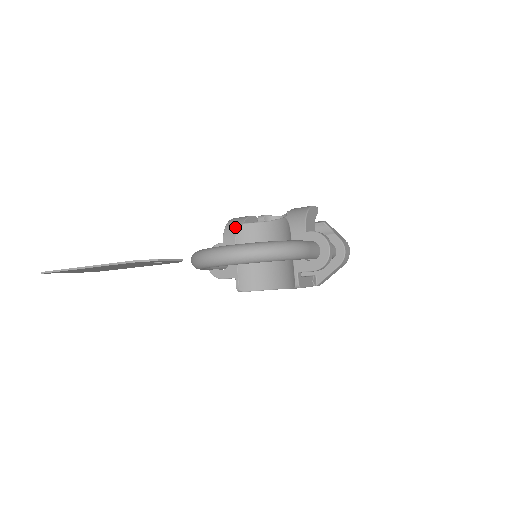
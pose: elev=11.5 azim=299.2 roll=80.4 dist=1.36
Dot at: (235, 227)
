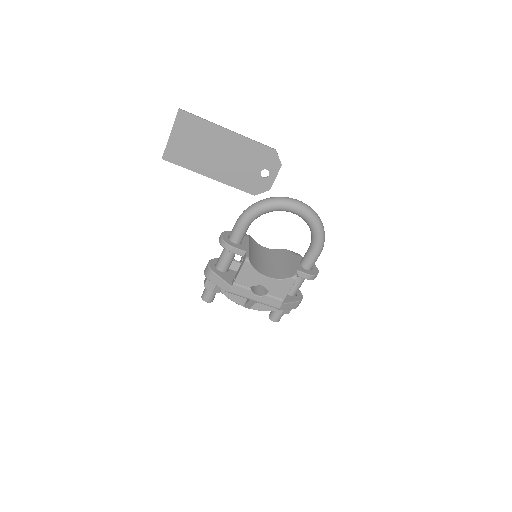
Dot at: occluded
